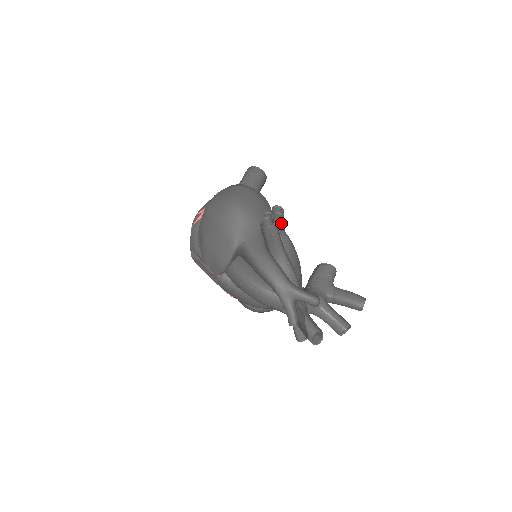
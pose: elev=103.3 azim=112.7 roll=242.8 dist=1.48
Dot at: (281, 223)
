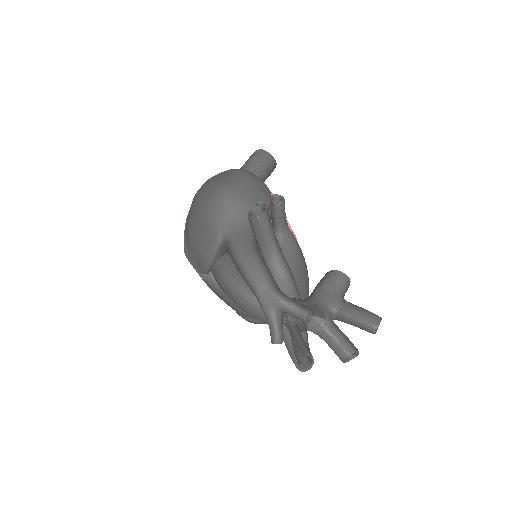
Dot at: (281, 216)
